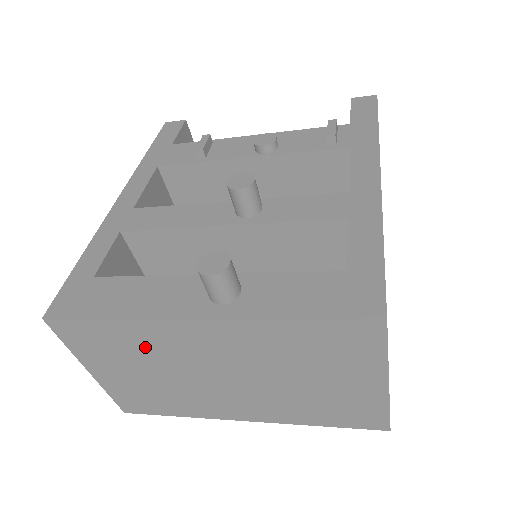
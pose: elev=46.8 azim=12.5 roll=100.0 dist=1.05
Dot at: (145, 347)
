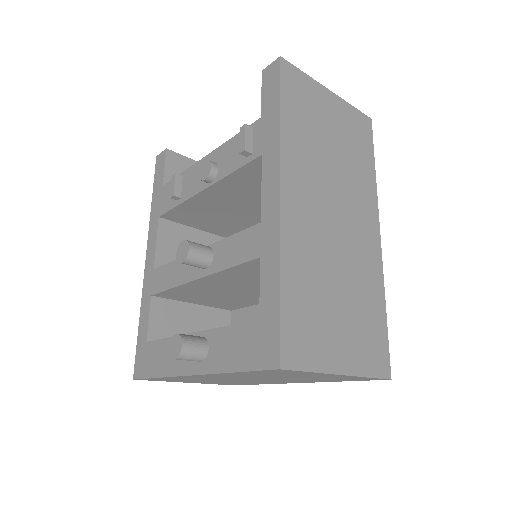
Dot at: (192, 379)
